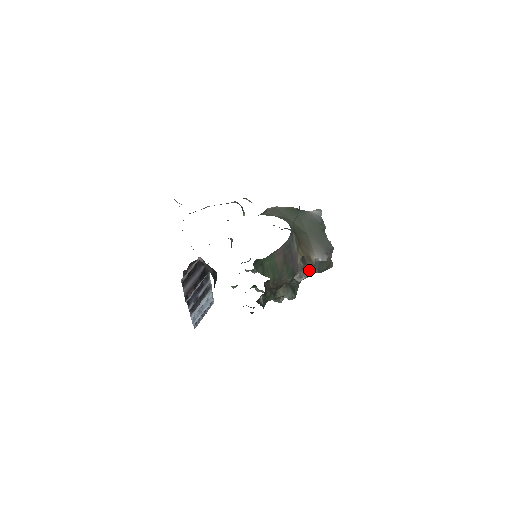
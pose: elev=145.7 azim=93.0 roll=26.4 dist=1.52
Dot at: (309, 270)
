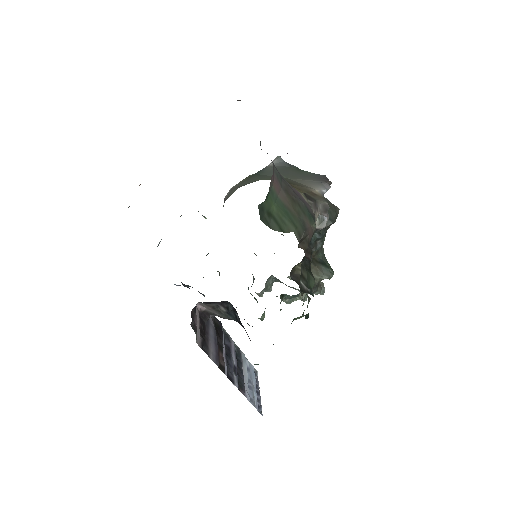
Dot at: (323, 206)
